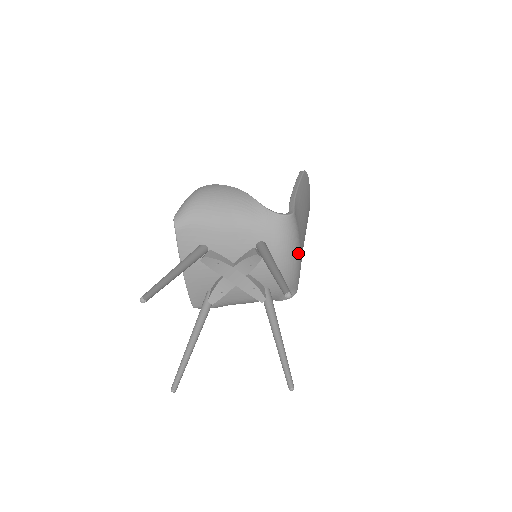
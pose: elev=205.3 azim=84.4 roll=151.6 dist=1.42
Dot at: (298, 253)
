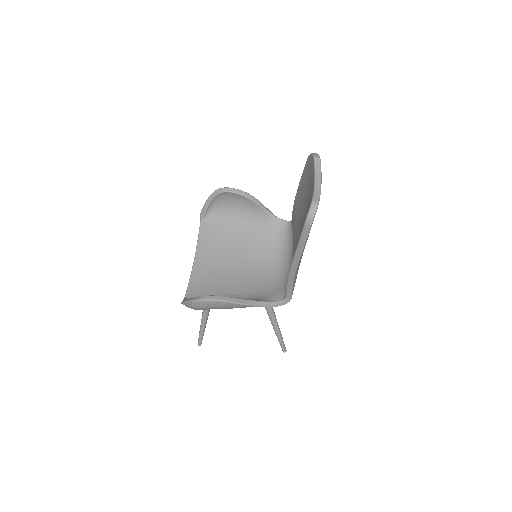
Dot at: occluded
